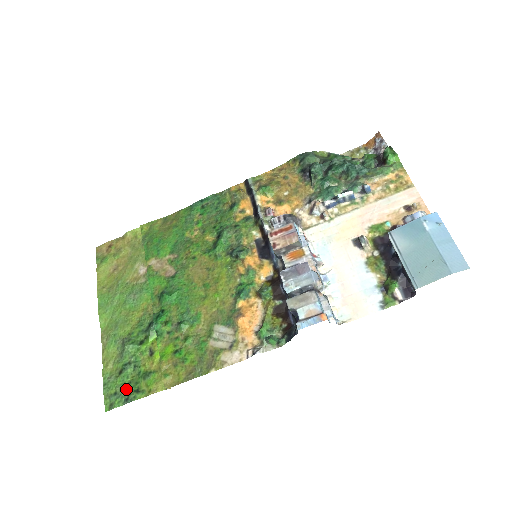
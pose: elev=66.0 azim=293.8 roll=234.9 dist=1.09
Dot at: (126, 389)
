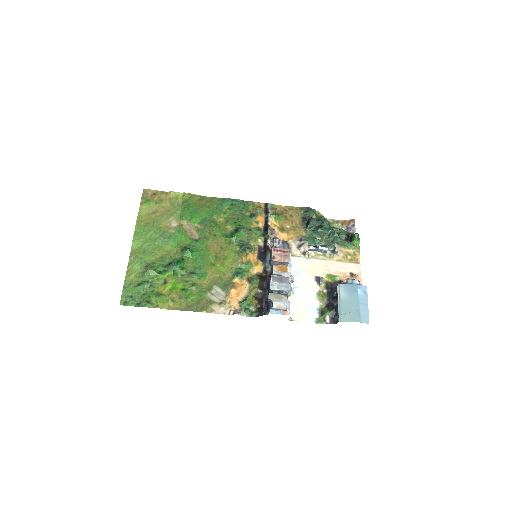
Dot at: (140, 297)
